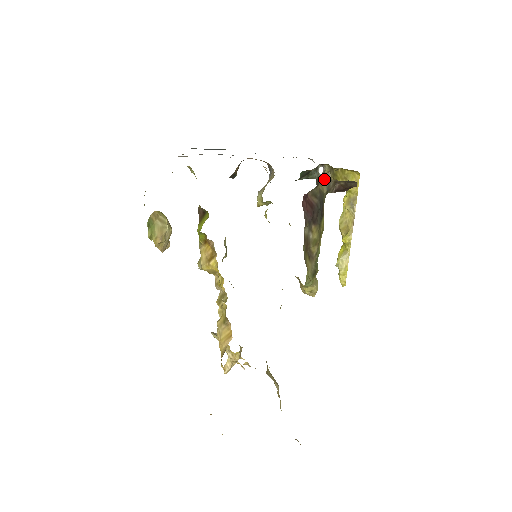
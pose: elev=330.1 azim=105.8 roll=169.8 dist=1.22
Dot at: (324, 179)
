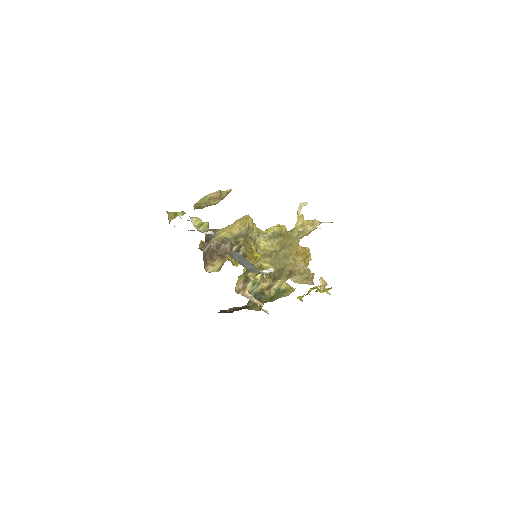
Dot at: occluded
